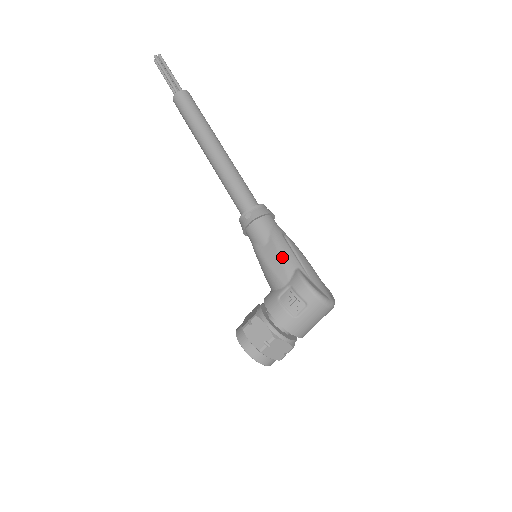
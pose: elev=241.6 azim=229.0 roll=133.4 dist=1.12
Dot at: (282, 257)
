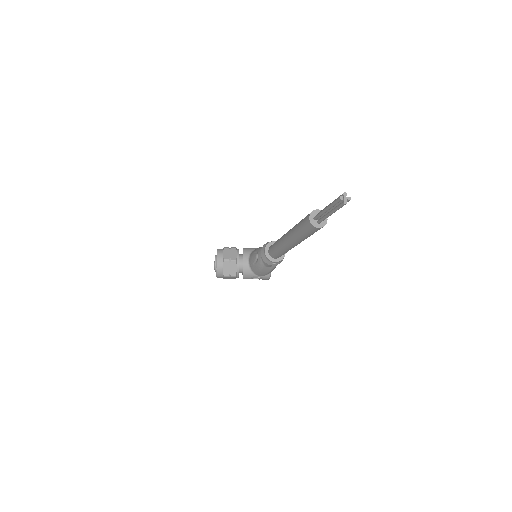
Dot at: occluded
